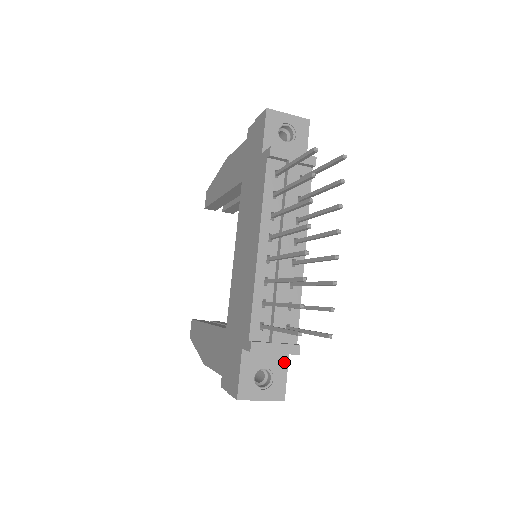
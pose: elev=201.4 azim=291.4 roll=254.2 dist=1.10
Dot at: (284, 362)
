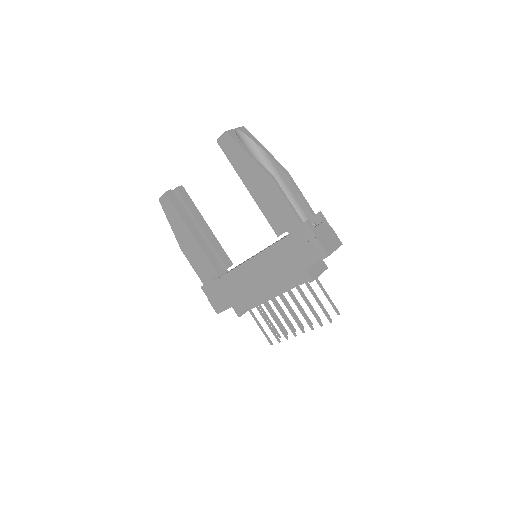
Dot at: occluded
